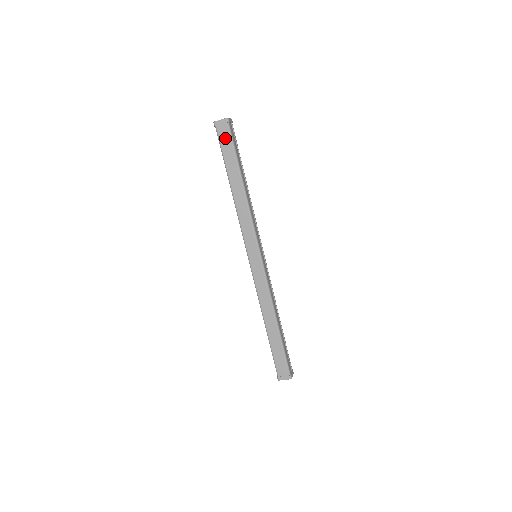
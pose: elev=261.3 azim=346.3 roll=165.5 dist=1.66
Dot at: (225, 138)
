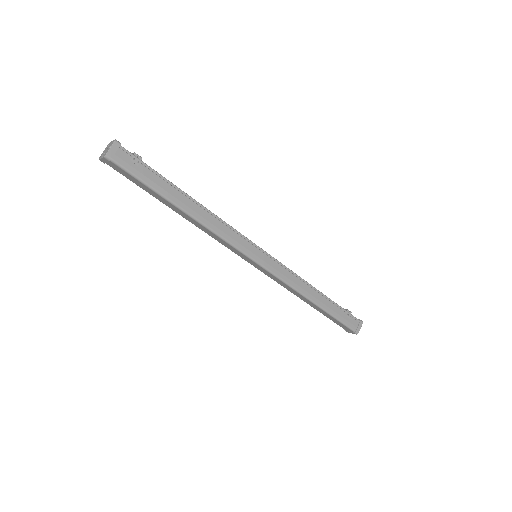
Dot at: (125, 174)
